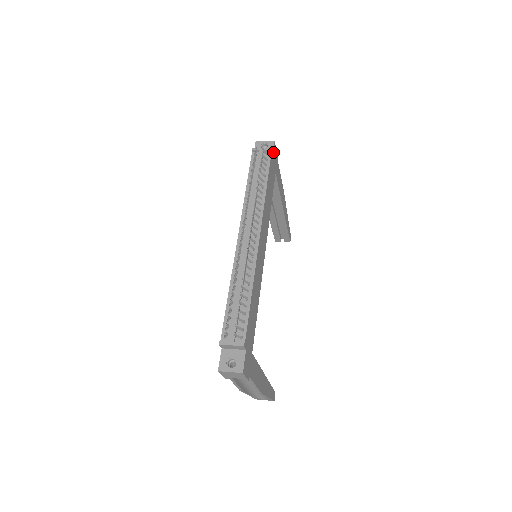
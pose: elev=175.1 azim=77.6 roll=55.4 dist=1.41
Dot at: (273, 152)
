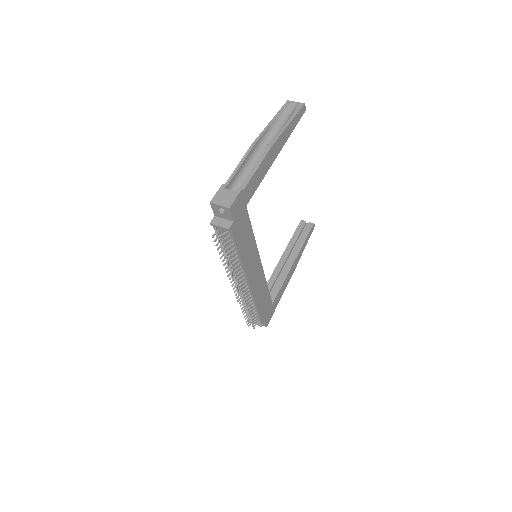
Dot at: (233, 217)
